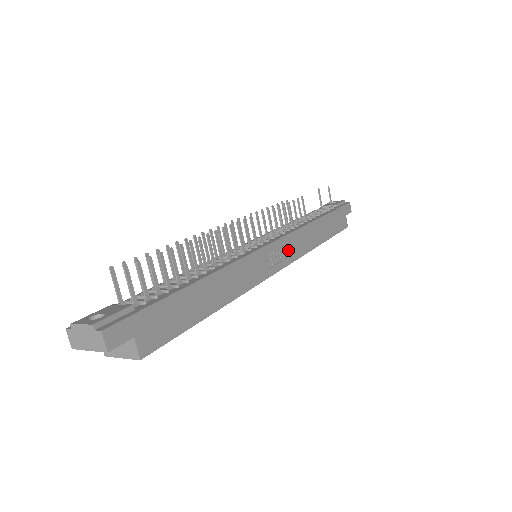
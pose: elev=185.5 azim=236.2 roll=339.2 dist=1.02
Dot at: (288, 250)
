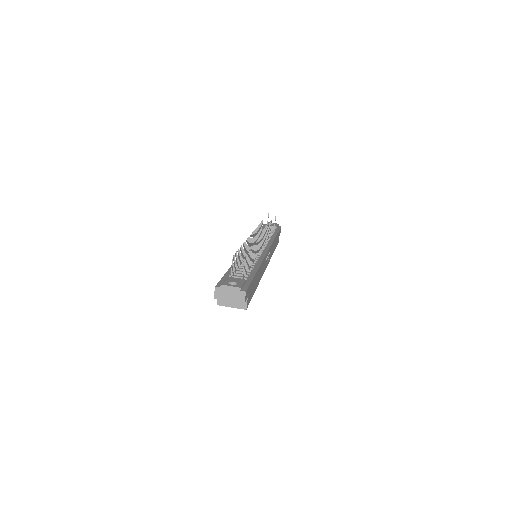
Dot at: (269, 255)
